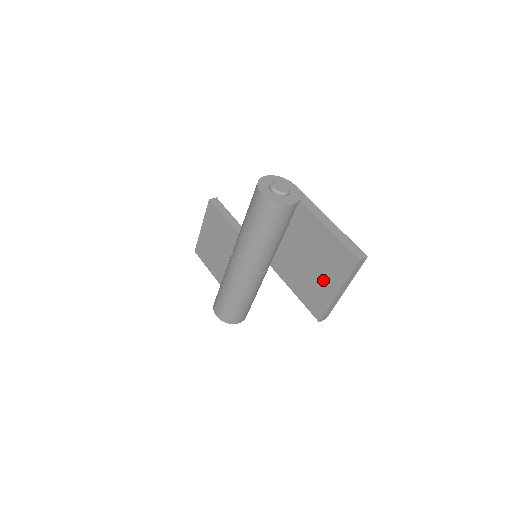
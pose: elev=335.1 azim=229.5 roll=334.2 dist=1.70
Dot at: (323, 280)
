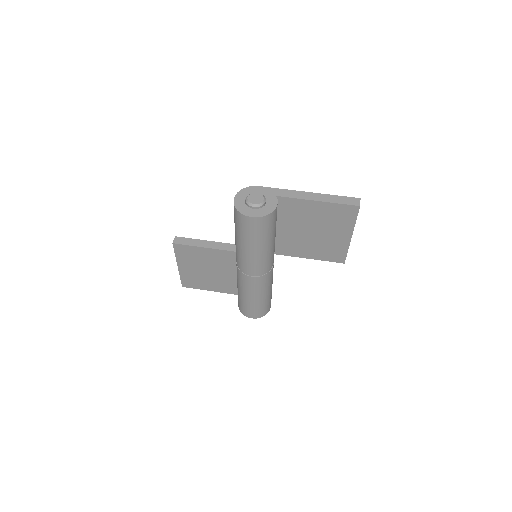
Dot at: (333, 236)
